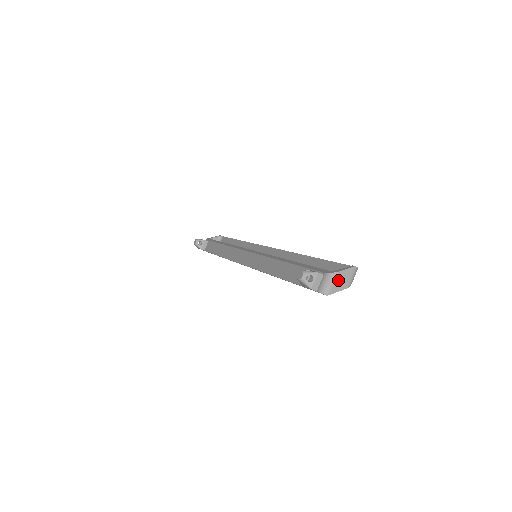
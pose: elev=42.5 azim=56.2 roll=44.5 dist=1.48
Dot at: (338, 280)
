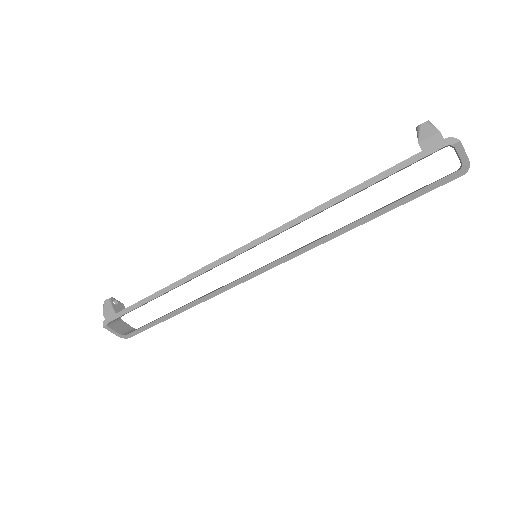
Dot at: occluded
